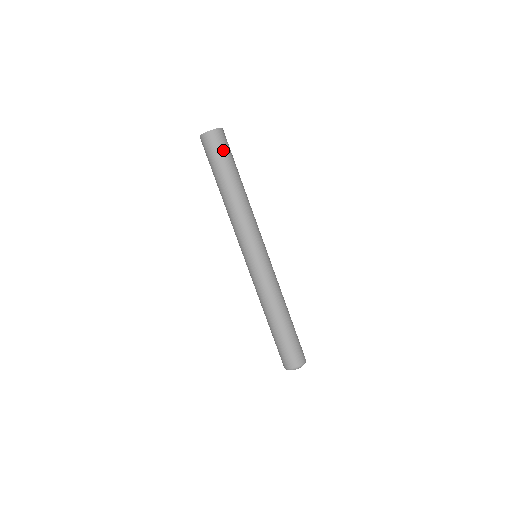
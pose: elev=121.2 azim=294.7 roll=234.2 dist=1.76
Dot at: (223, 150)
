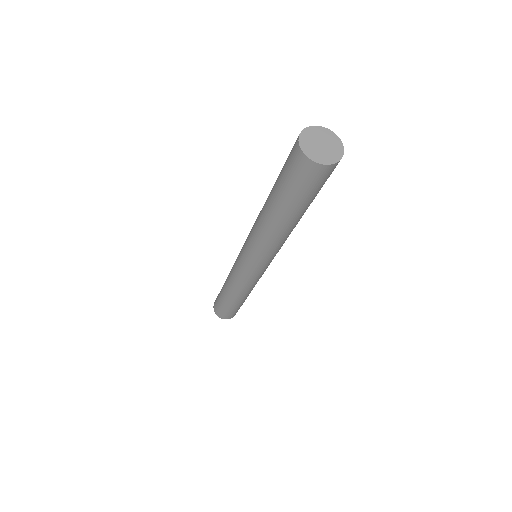
Dot at: (300, 186)
